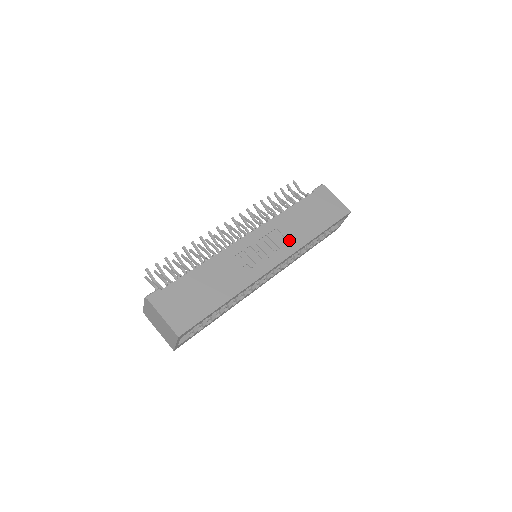
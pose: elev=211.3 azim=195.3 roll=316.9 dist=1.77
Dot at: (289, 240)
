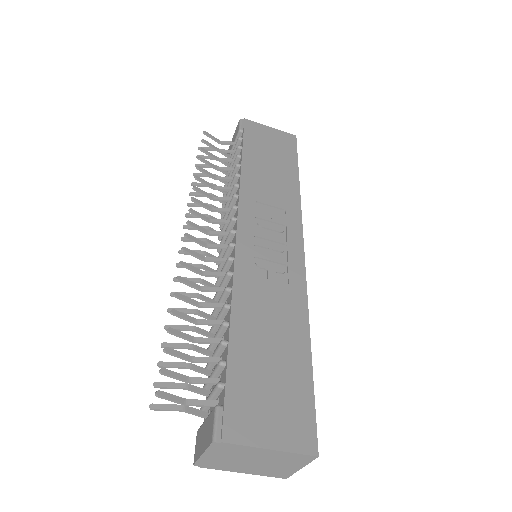
Dot at: (282, 207)
